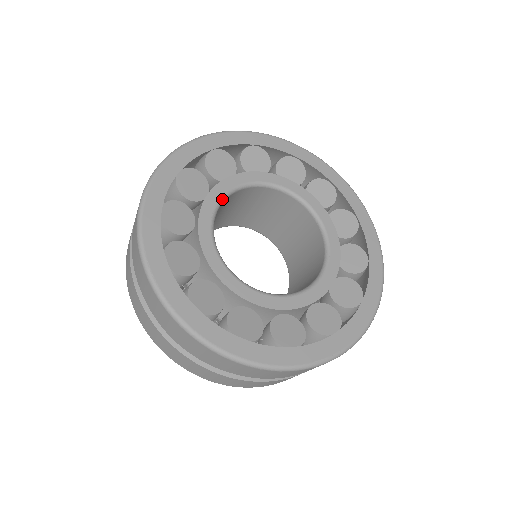
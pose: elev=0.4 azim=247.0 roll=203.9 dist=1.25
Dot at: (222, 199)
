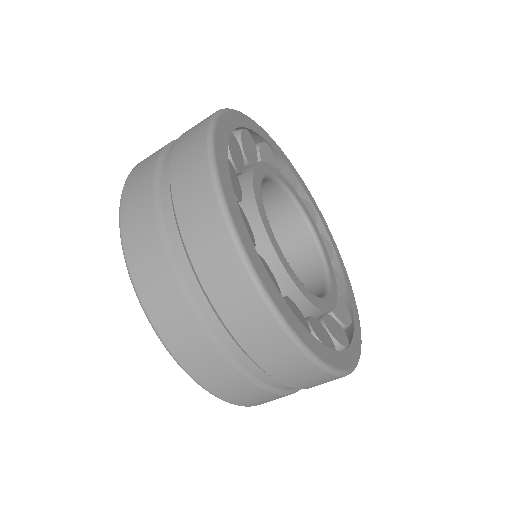
Dot at: occluded
